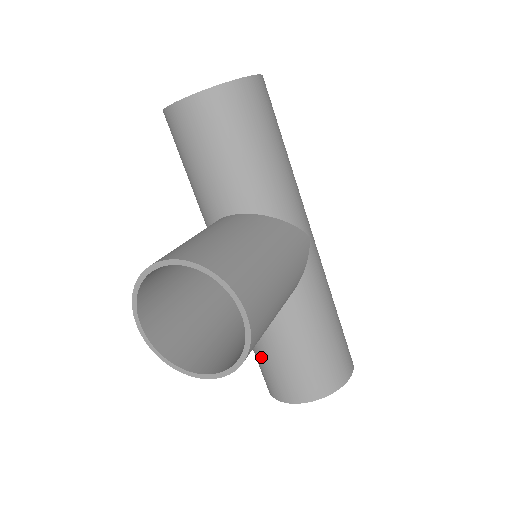
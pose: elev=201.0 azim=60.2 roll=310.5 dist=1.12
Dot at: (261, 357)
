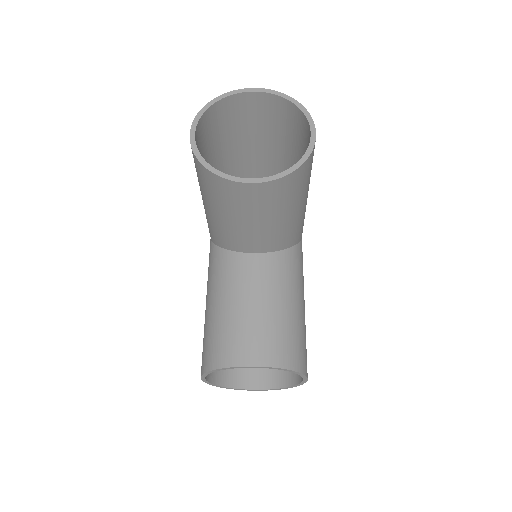
Dot at: occluded
